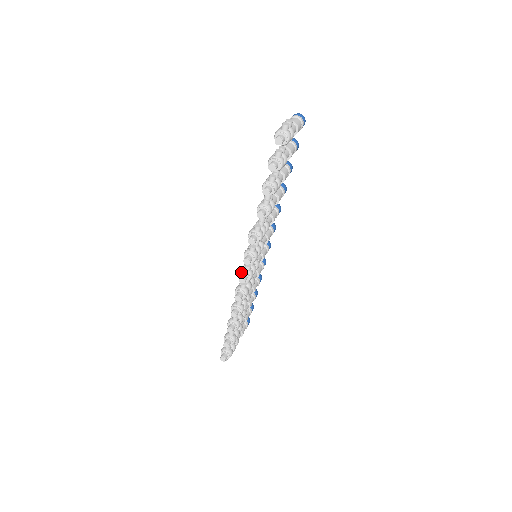
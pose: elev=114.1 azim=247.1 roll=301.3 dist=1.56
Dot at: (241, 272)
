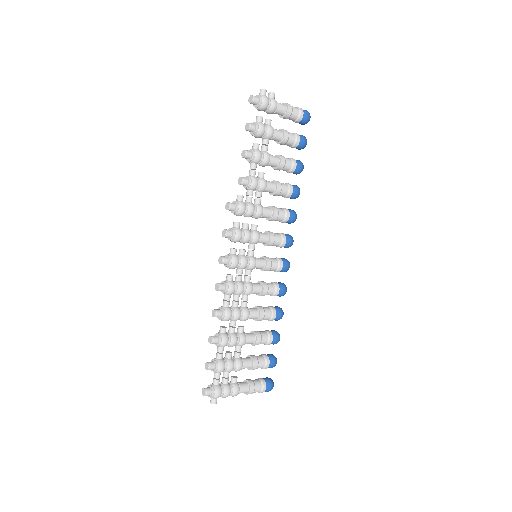
Dot at: (225, 256)
